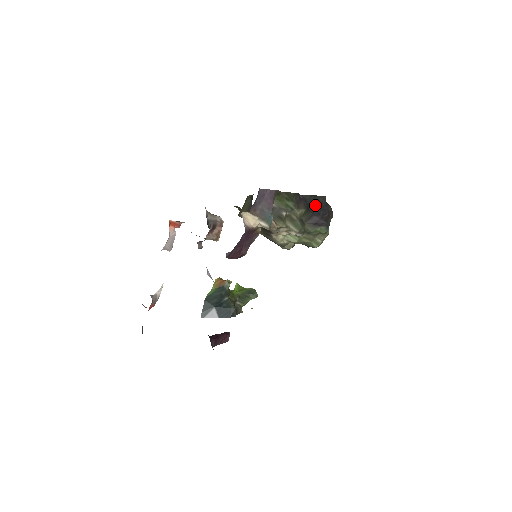
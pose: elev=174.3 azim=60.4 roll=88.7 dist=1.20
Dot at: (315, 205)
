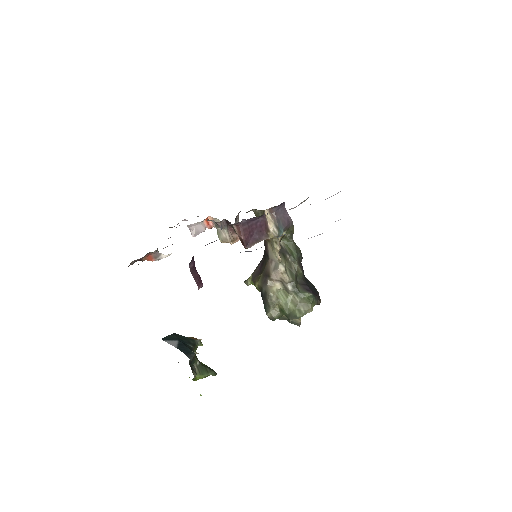
Dot at: (310, 284)
